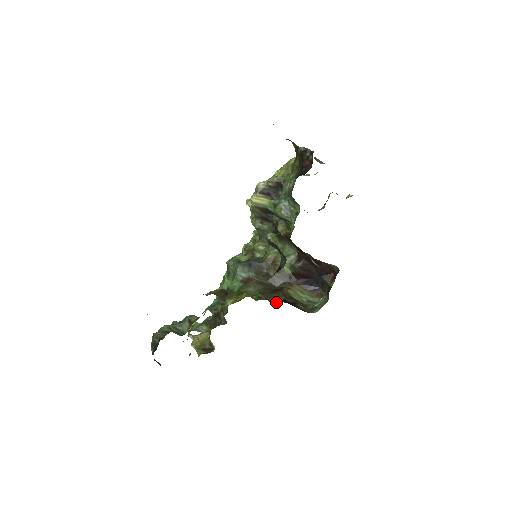
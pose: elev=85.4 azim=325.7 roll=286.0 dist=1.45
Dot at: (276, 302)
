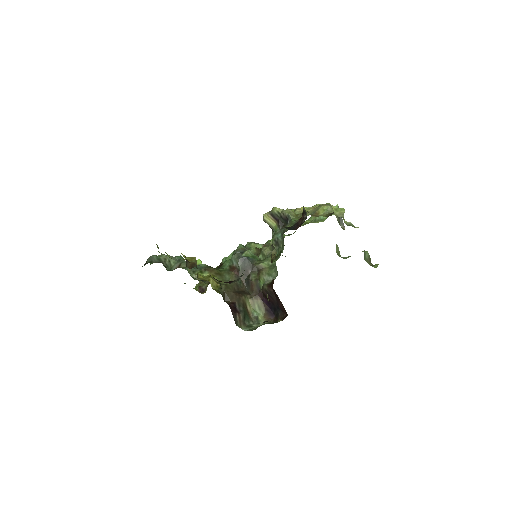
Dot at: (228, 300)
